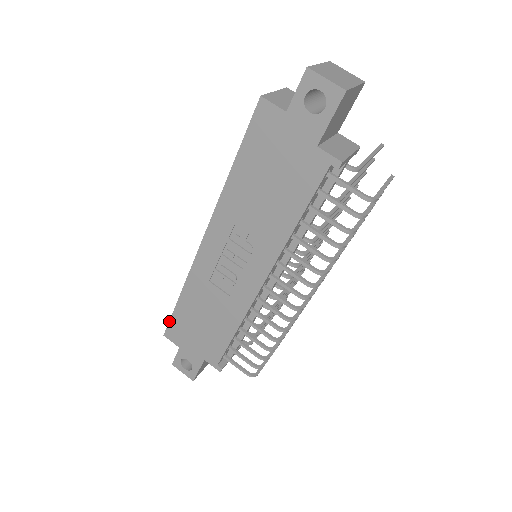
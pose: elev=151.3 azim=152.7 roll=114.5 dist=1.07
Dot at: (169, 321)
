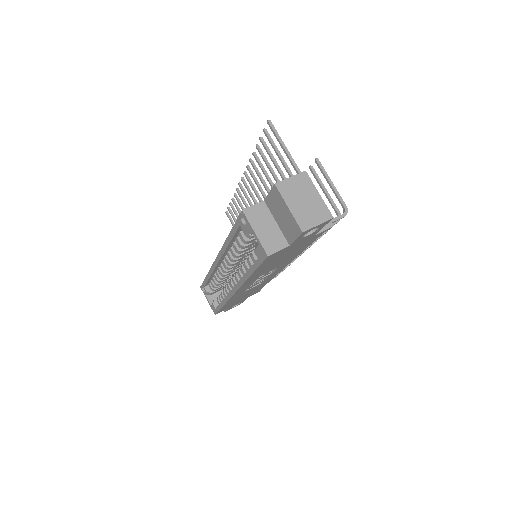
Dot at: occluded
